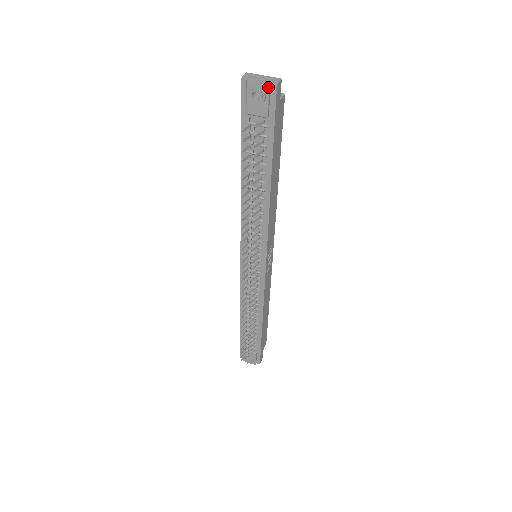
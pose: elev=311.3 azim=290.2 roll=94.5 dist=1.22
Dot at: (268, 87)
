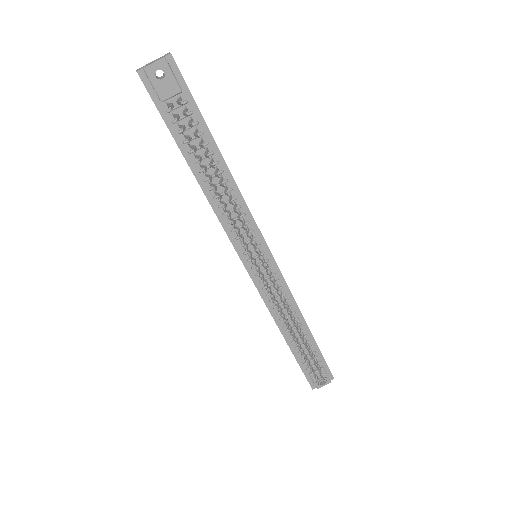
Dot at: (165, 60)
